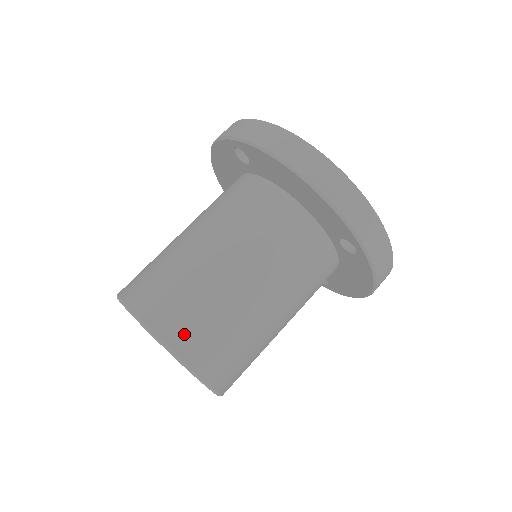
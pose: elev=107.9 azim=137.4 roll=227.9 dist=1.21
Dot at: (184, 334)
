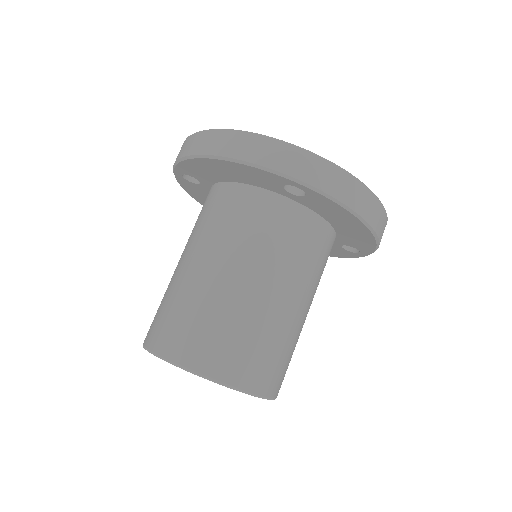
Dot at: (279, 381)
